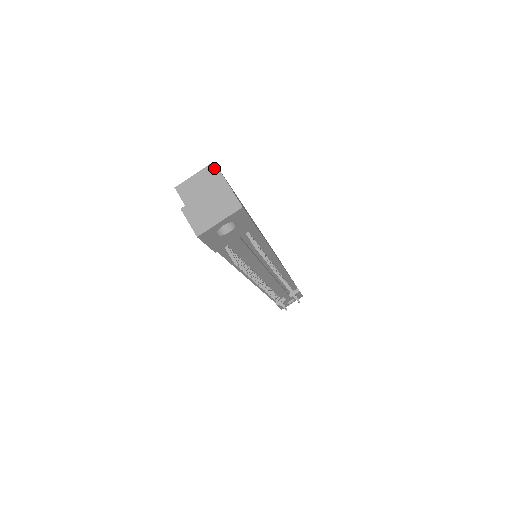
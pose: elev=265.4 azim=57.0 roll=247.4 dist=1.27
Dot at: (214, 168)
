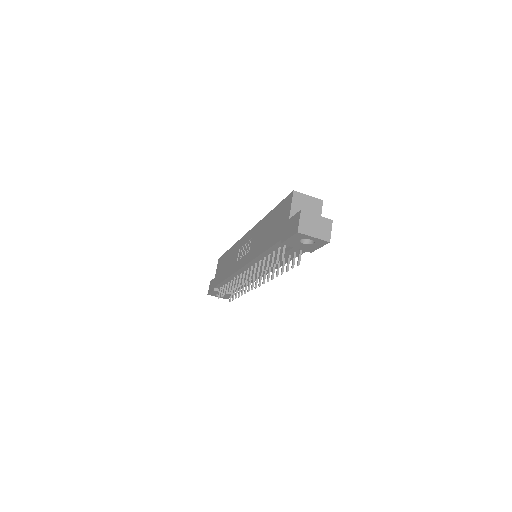
Dot at: (321, 204)
